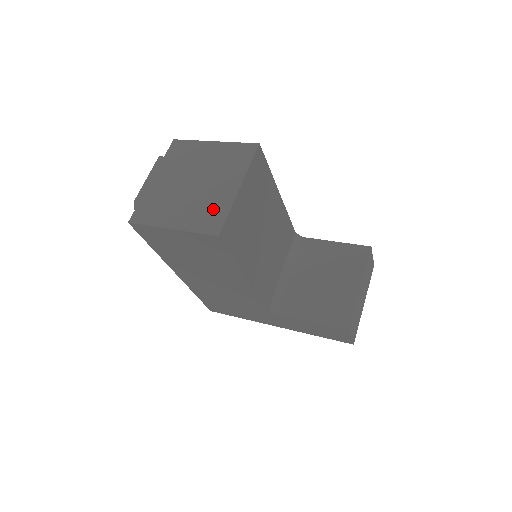
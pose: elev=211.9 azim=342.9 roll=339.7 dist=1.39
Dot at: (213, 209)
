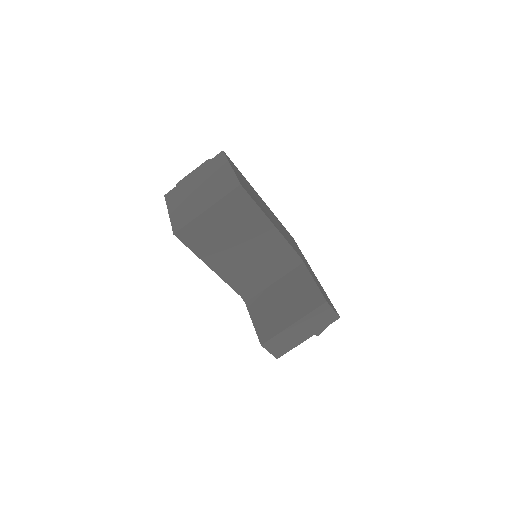
Dot at: (187, 215)
